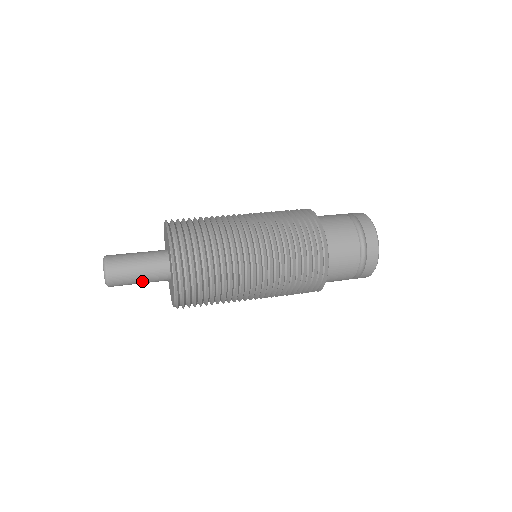
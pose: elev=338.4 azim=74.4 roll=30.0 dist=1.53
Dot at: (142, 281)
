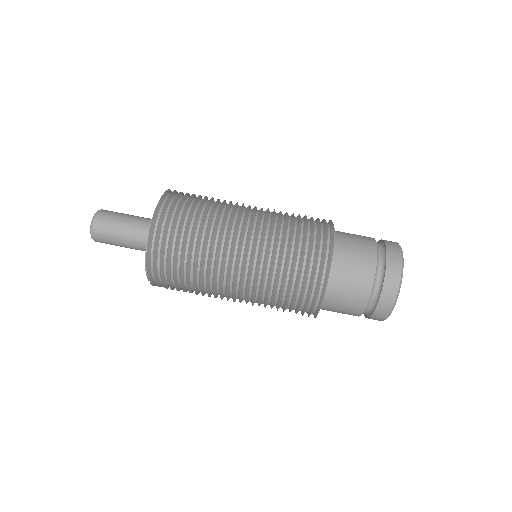
Dot at: (126, 245)
